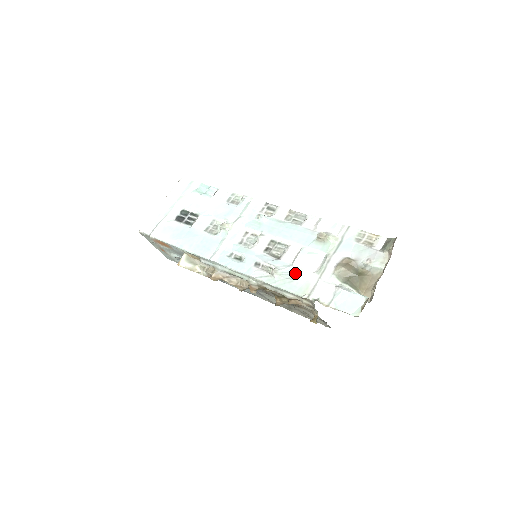
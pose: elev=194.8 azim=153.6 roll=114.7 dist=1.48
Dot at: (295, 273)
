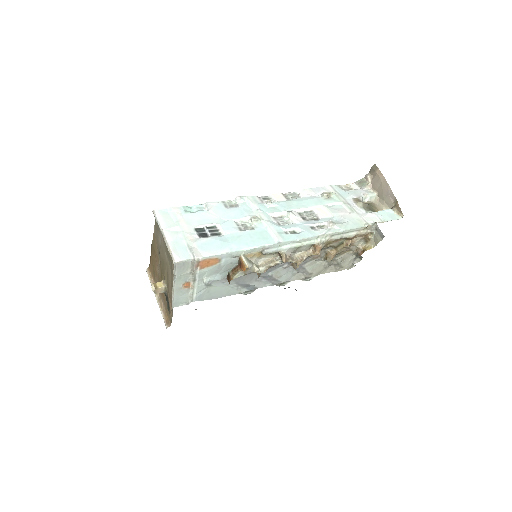
Dot at: (342, 219)
